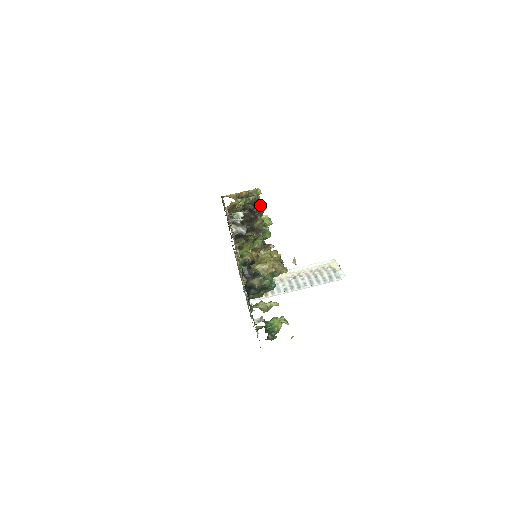
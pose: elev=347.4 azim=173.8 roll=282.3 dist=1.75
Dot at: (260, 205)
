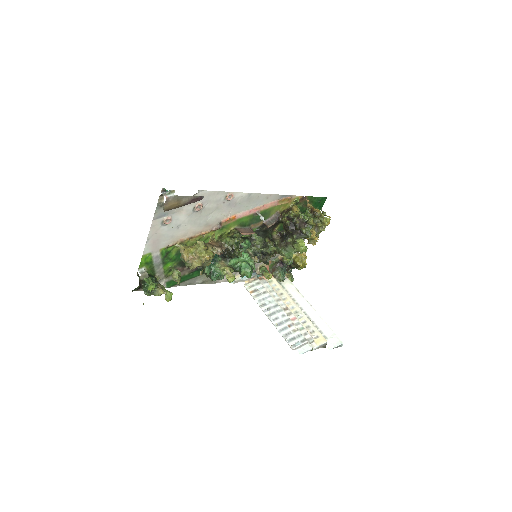
Dot at: (305, 229)
